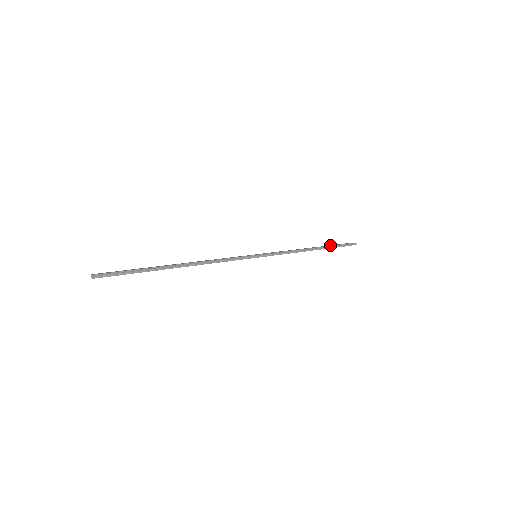
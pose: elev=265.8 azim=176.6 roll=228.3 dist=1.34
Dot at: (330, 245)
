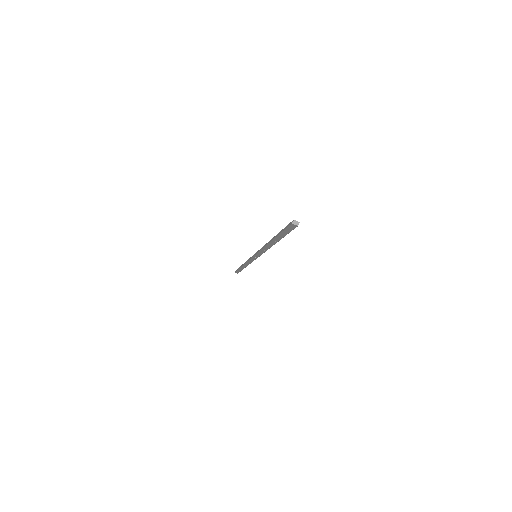
Dot at: occluded
